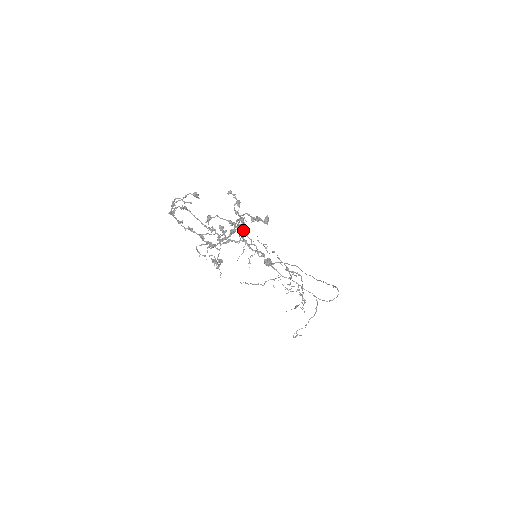
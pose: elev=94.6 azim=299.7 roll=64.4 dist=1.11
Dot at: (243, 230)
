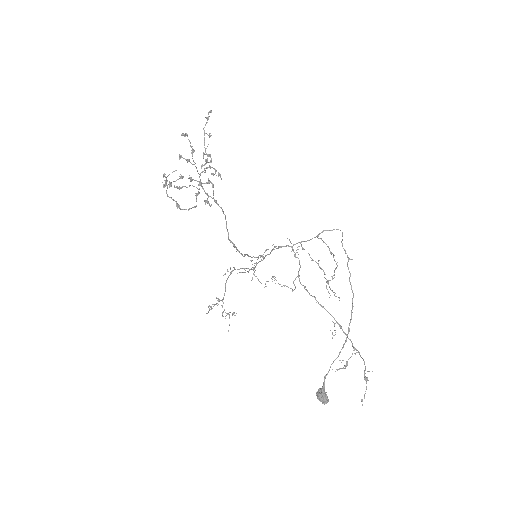
Dot at: (215, 171)
